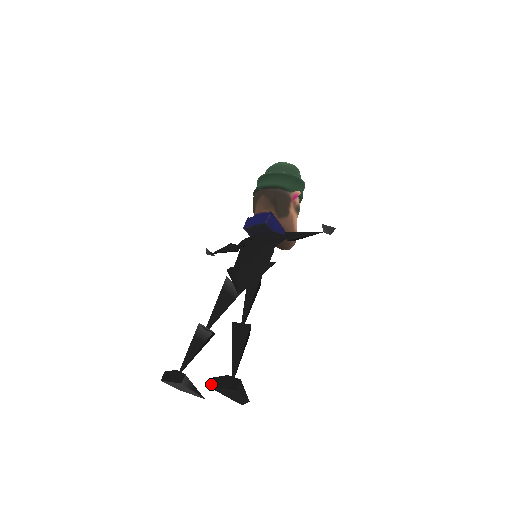
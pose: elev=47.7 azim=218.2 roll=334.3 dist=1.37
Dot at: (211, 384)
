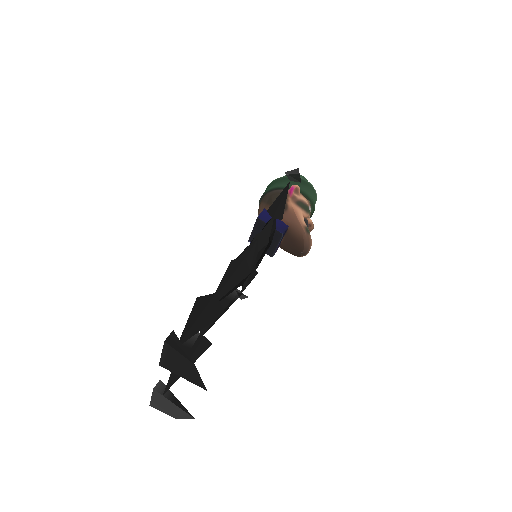
Dot at: (161, 361)
